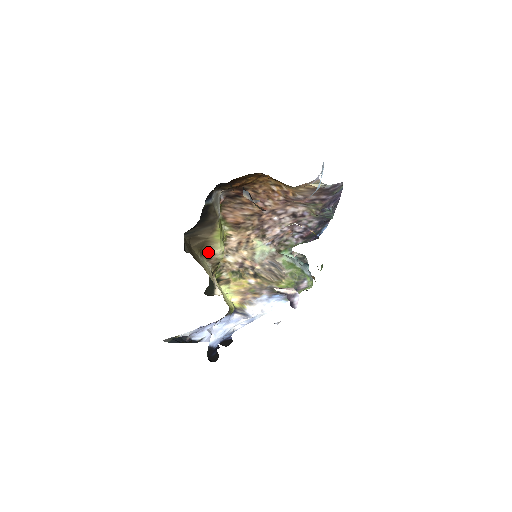
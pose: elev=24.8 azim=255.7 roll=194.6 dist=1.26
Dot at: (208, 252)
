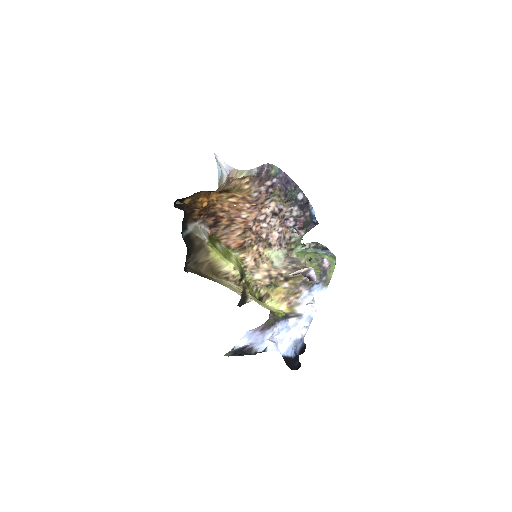
Dot at: (221, 273)
